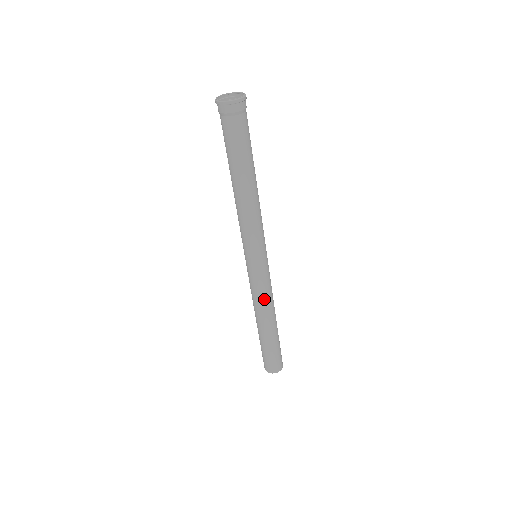
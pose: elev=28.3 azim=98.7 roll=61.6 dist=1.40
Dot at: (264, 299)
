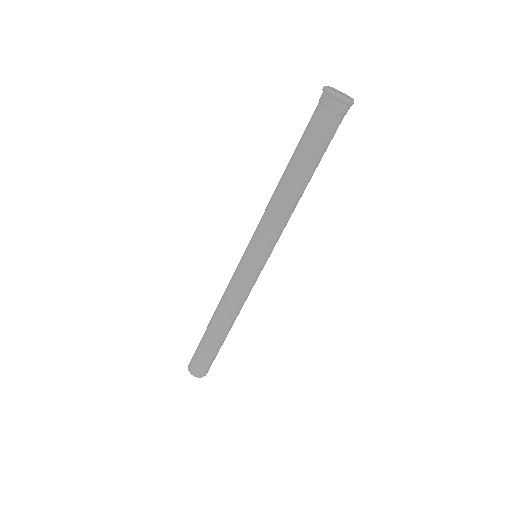
Dot at: (240, 302)
